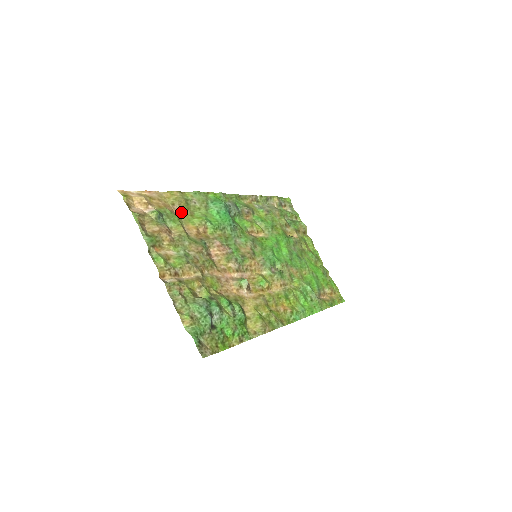
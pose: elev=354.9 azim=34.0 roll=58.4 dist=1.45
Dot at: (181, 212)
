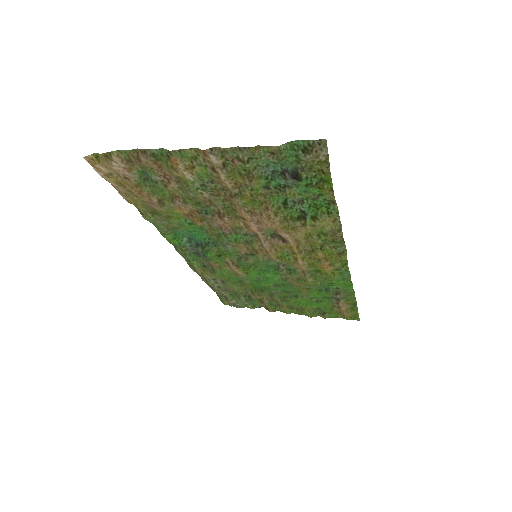
Dot at: (158, 209)
